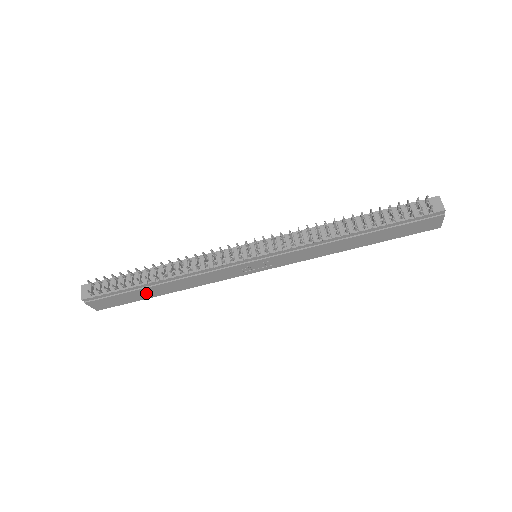
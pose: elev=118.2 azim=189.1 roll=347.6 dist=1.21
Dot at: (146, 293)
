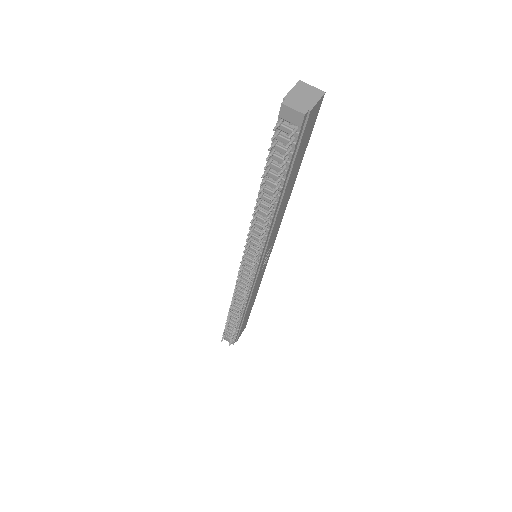
Dot at: (248, 313)
